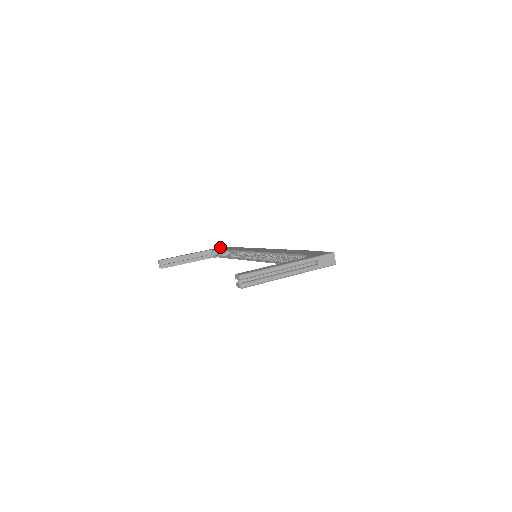
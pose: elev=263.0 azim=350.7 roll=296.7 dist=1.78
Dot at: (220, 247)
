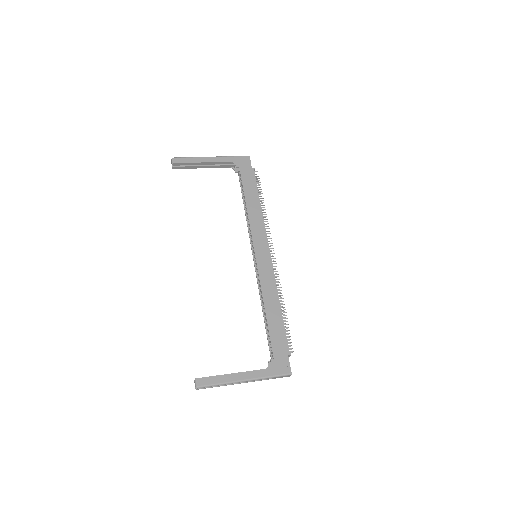
Dot at: (246, 159)
